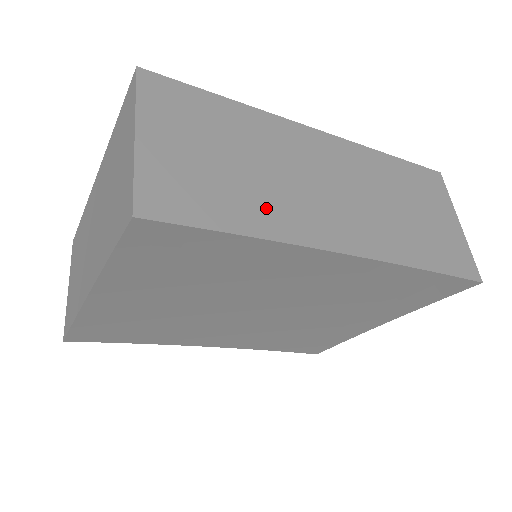
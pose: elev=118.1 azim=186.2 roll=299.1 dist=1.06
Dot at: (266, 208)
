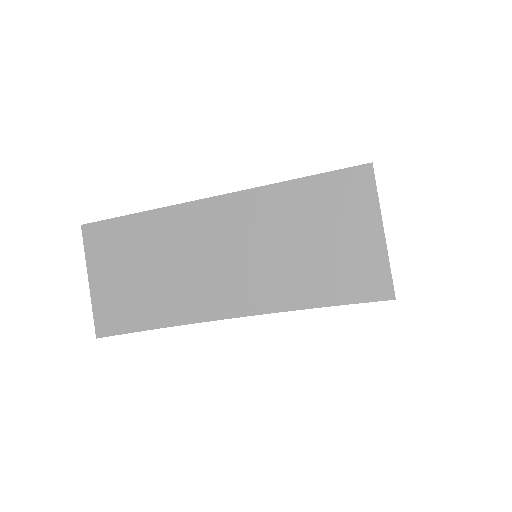
Dot at: (168, 302)
